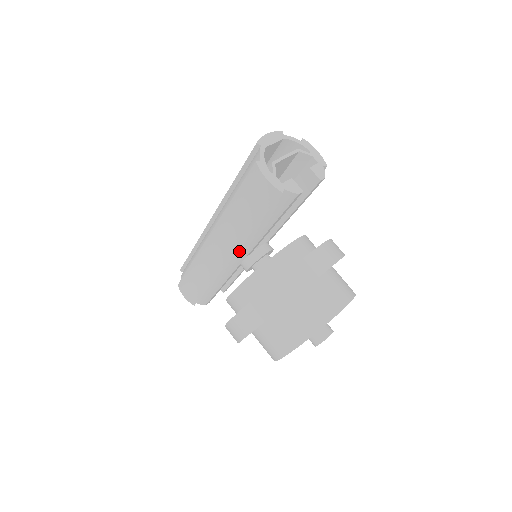
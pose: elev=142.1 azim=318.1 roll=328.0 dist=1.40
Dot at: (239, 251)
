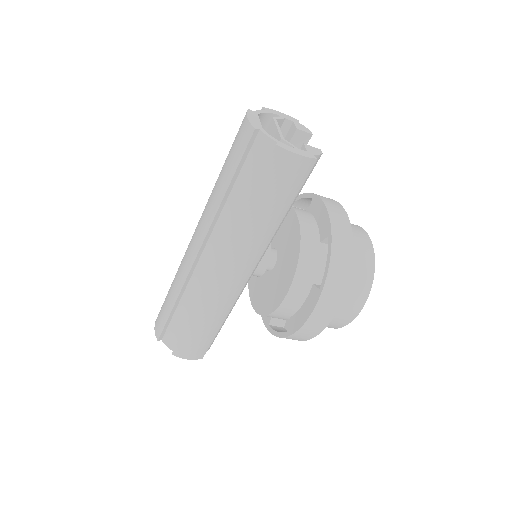
Dot at: occluded
